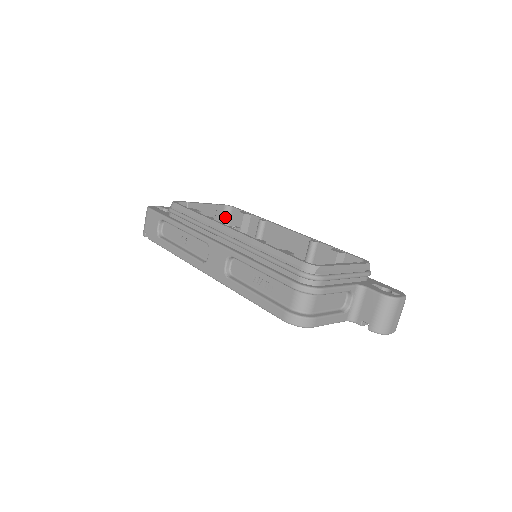
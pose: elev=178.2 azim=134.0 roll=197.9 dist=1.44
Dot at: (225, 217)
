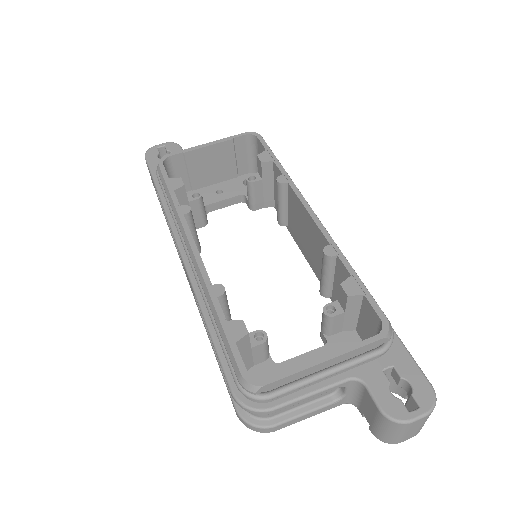
Dot at: (251, 149)
